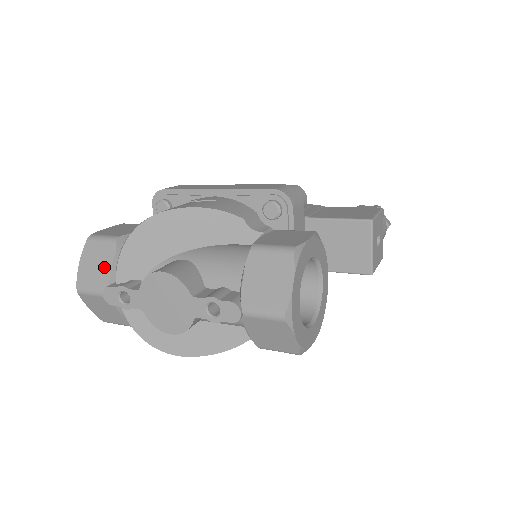
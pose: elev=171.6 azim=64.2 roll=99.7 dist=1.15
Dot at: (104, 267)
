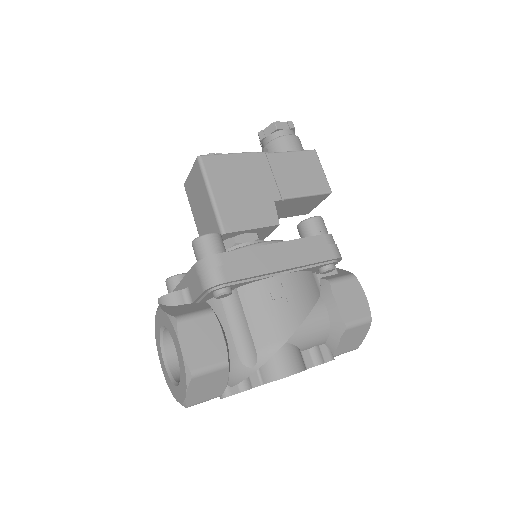
Dot at: (218, 385)
